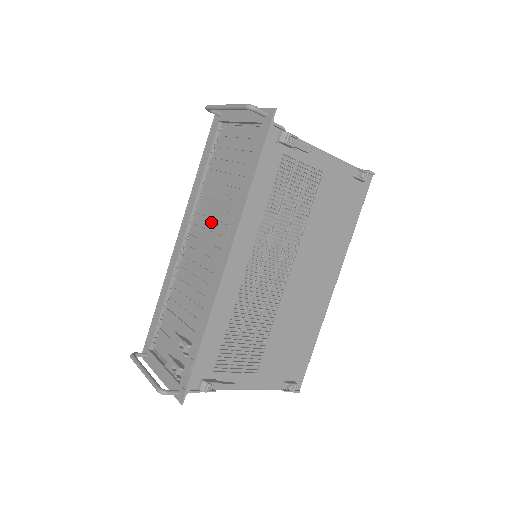
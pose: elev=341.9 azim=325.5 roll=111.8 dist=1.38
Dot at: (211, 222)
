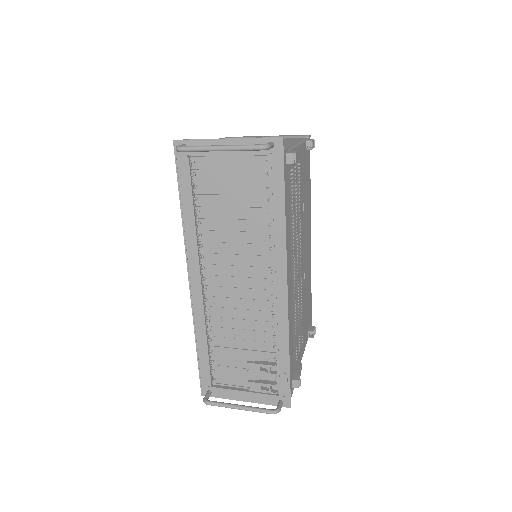
Dot at: (235, 258)
